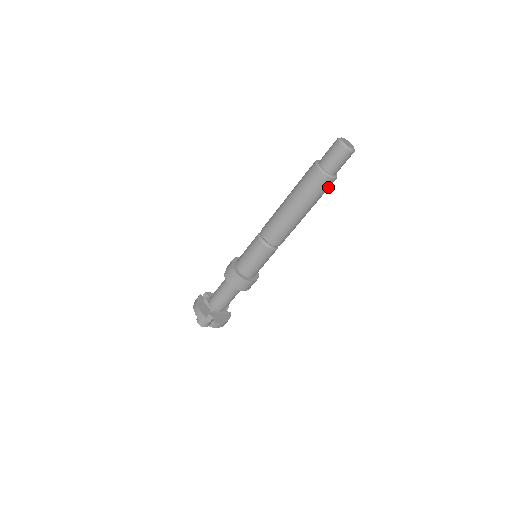
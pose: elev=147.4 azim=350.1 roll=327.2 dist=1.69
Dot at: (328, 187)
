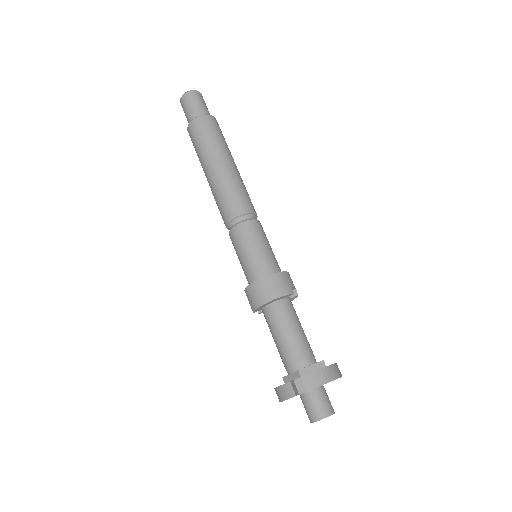
Dot at: (214, 126)
